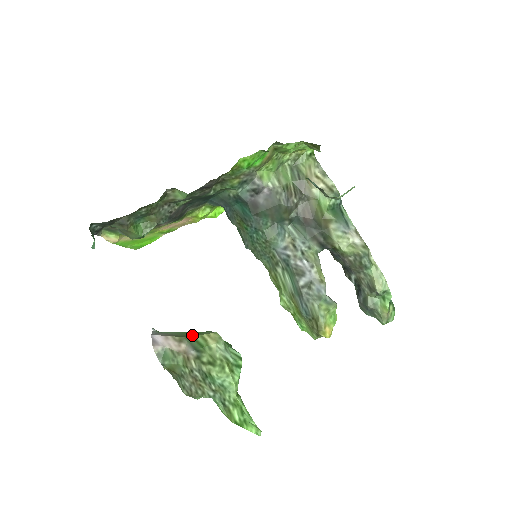
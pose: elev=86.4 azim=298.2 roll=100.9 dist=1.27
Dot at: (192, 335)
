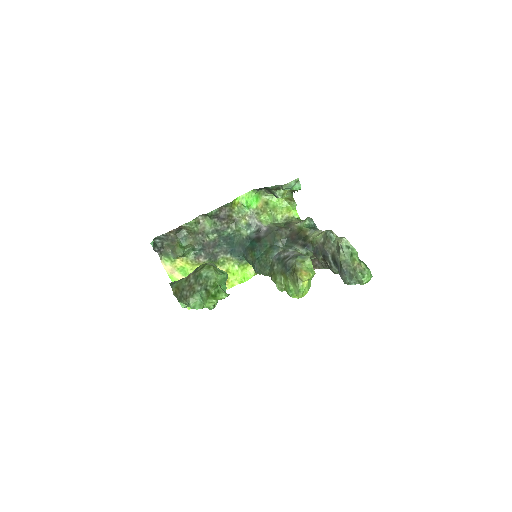
Dot at: occluded
